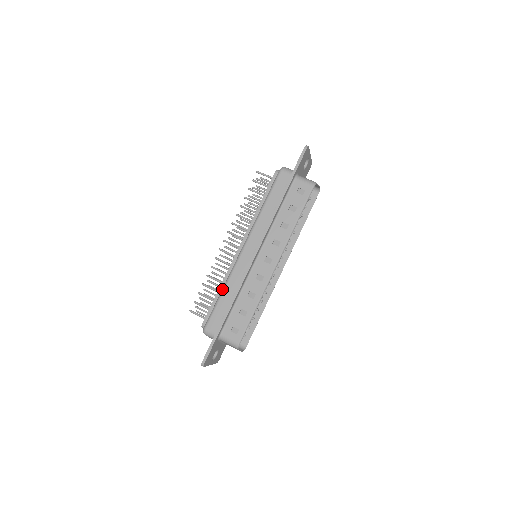
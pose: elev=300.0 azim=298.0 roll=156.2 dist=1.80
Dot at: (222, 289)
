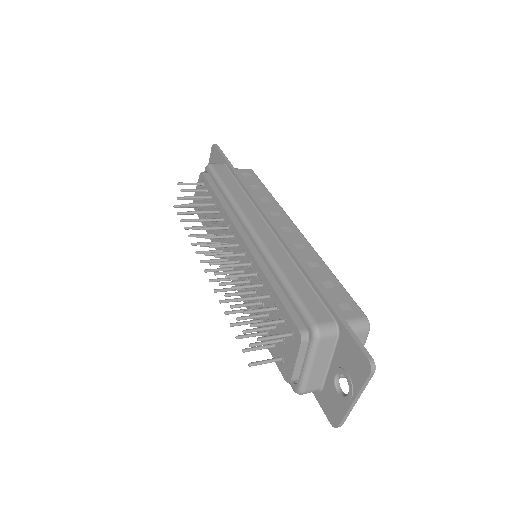
Dot at: (278, 274)
